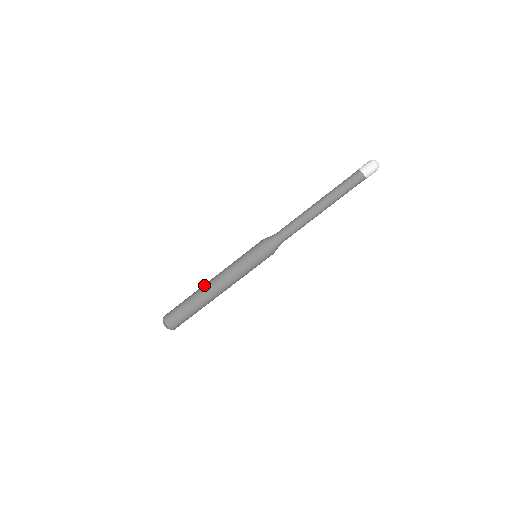
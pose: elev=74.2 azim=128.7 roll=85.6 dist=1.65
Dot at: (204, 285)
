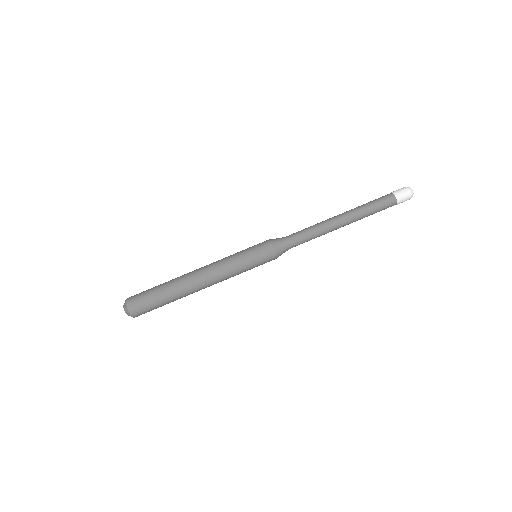
Dot at: (187, 273)
